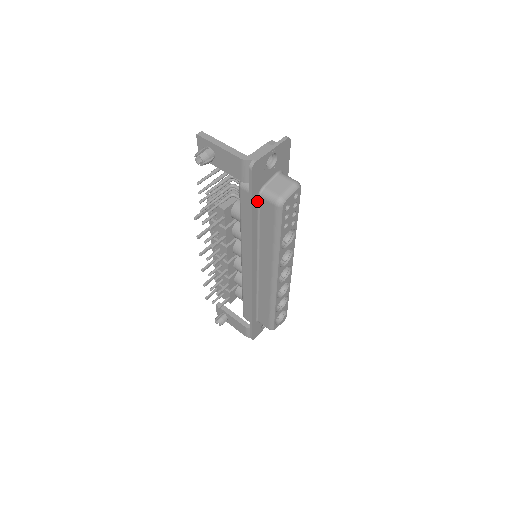
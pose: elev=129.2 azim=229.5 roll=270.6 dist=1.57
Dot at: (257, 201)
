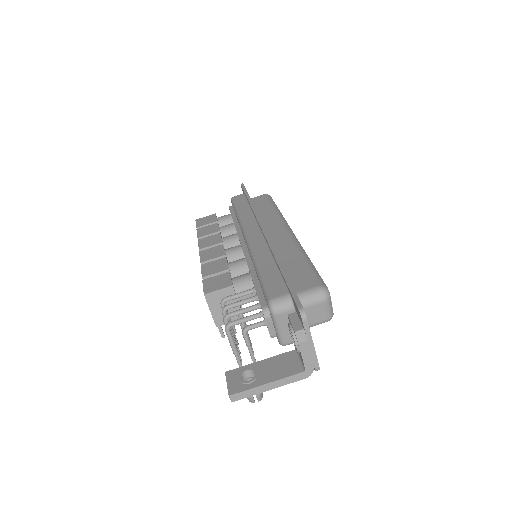
Dot at: occluded
